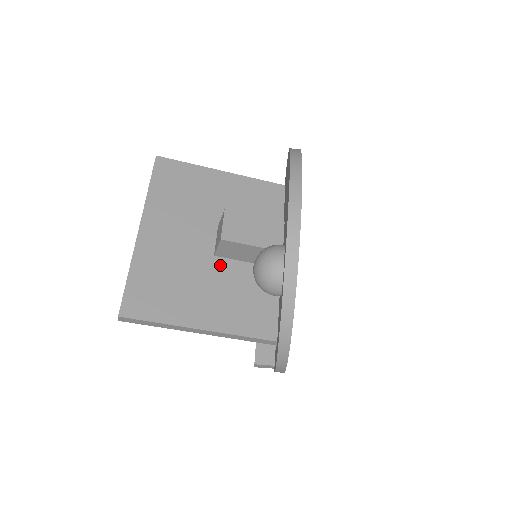
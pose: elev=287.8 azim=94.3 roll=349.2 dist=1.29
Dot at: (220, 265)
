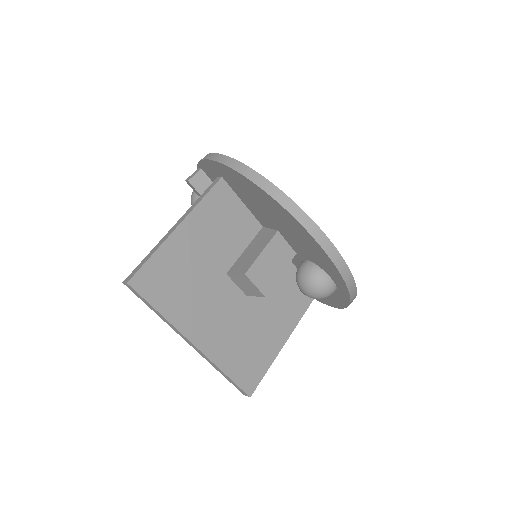
Dot at: (255, 296)
